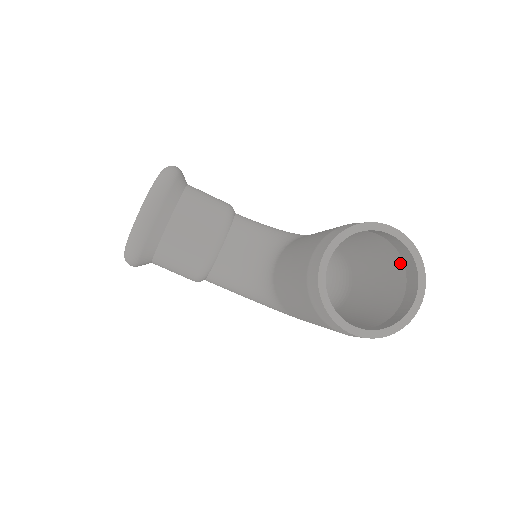
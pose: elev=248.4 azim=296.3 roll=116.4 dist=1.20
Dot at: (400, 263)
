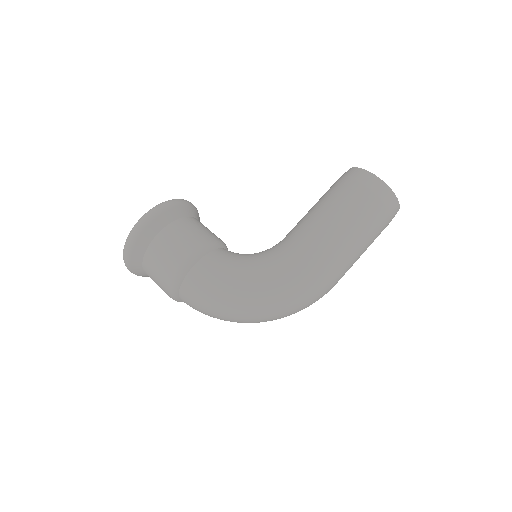
Dot at: occluded
